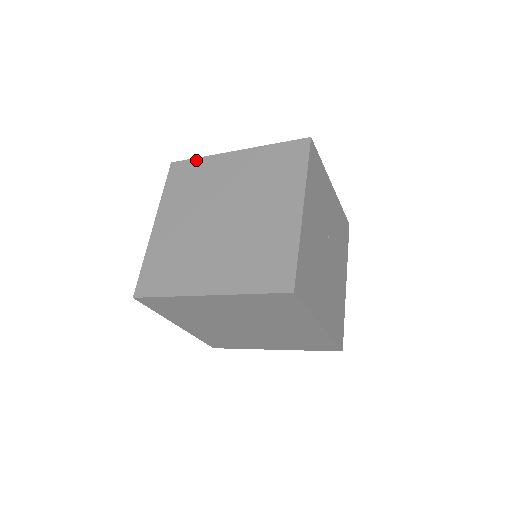
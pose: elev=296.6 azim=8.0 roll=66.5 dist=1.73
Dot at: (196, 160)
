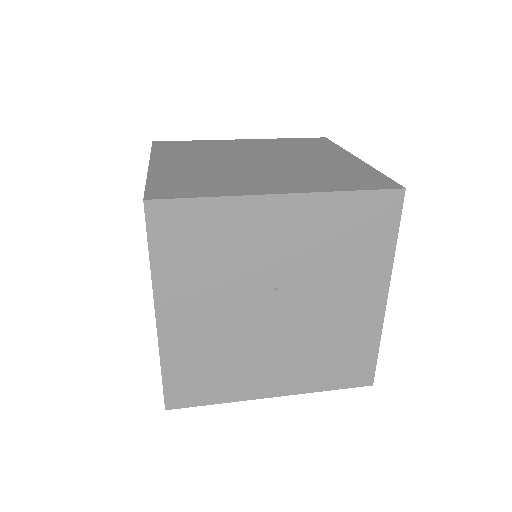
Dot at: occluded
